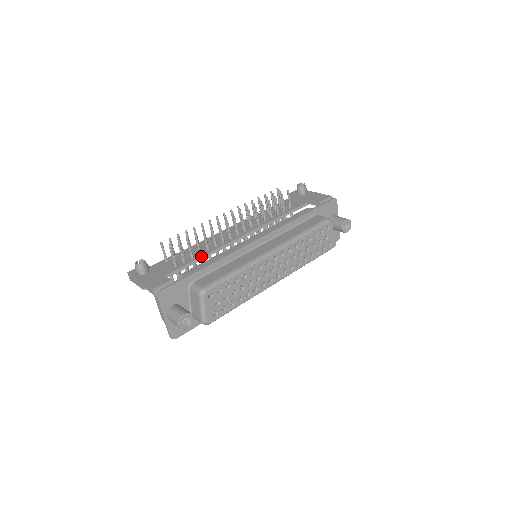
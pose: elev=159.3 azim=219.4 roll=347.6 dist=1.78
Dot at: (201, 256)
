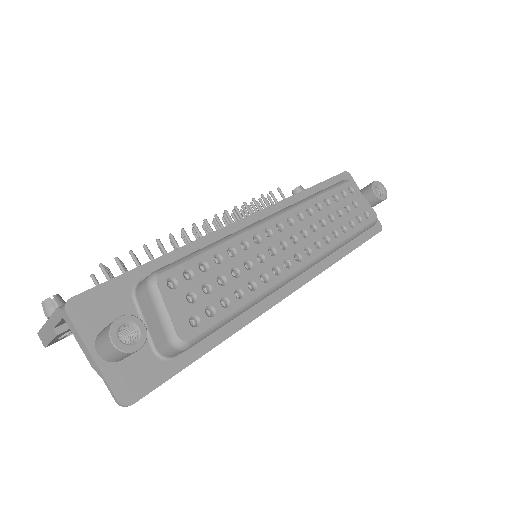
Dot at: occluded
